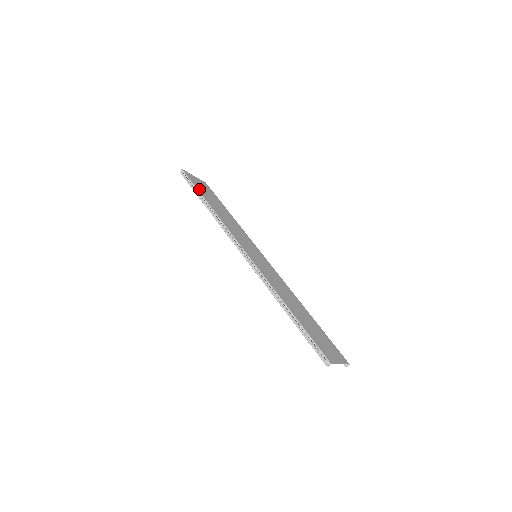
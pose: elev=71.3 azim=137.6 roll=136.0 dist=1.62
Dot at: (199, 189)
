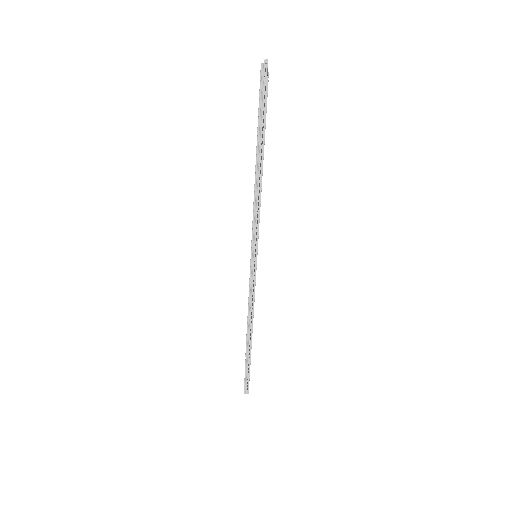
Dot at: occluded
